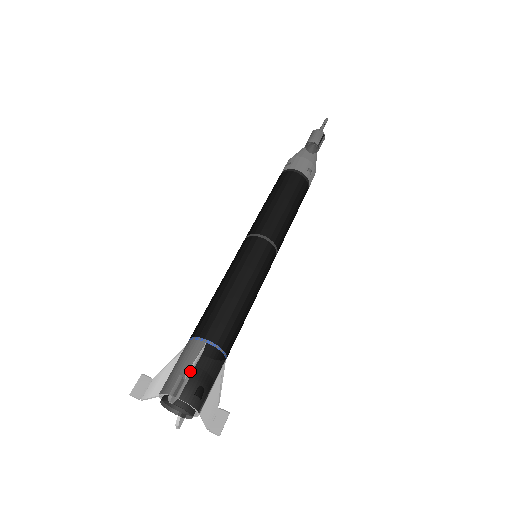
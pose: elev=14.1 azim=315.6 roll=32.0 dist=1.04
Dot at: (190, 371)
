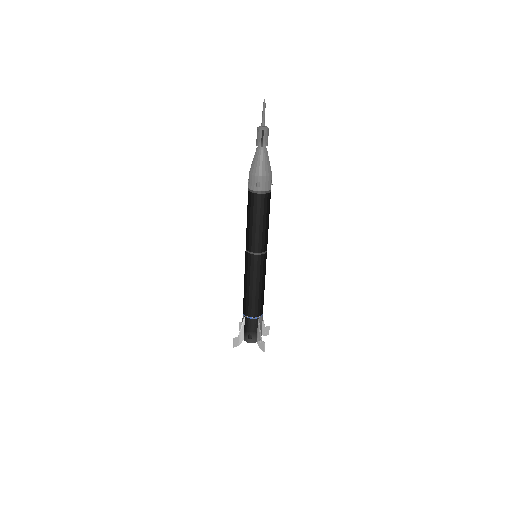
Dot at: (241, 332)
